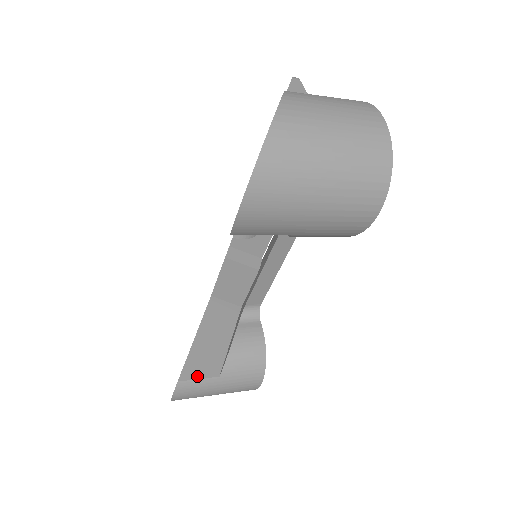
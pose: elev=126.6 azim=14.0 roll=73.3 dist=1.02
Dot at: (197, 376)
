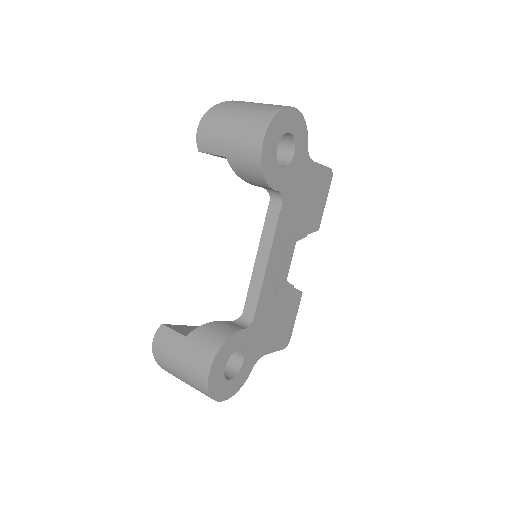
Dot at: (175, 329)
